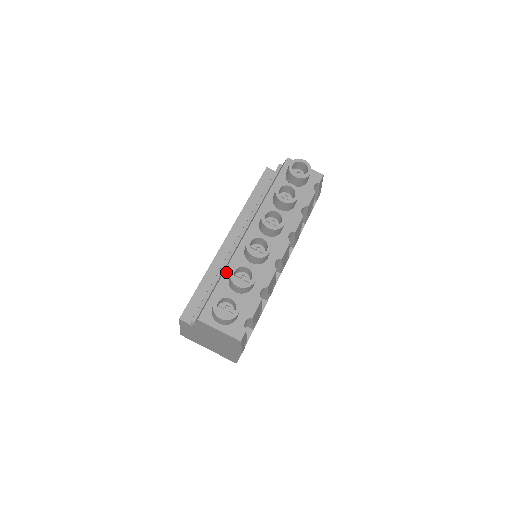
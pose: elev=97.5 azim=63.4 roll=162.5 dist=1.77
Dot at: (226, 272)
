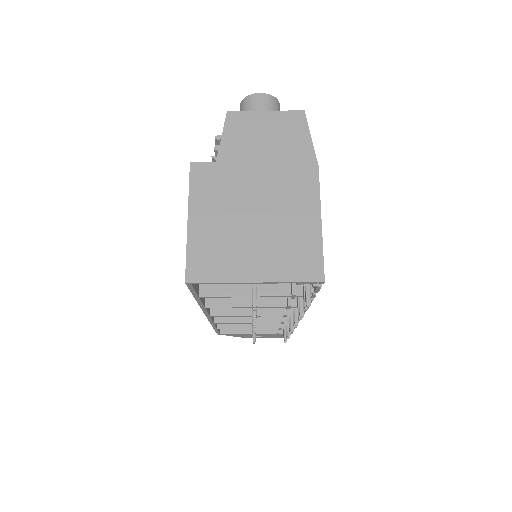
Dot at: occluded
